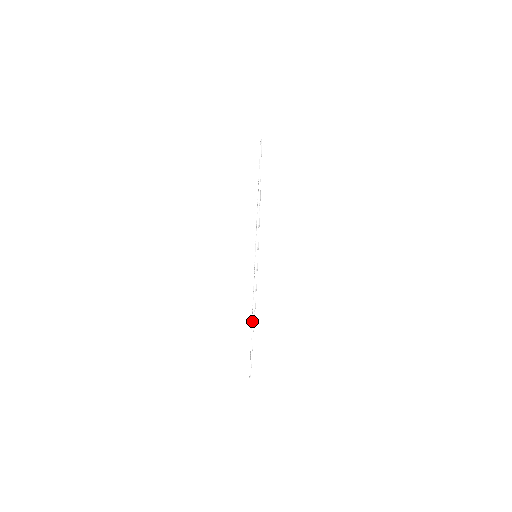
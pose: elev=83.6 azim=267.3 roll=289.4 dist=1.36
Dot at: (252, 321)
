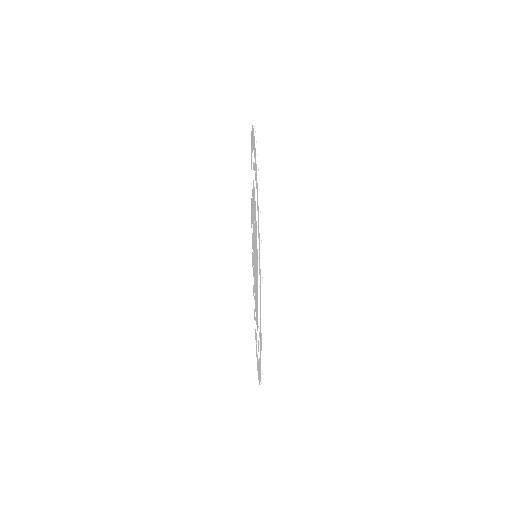
Dot at: (252, 125)
